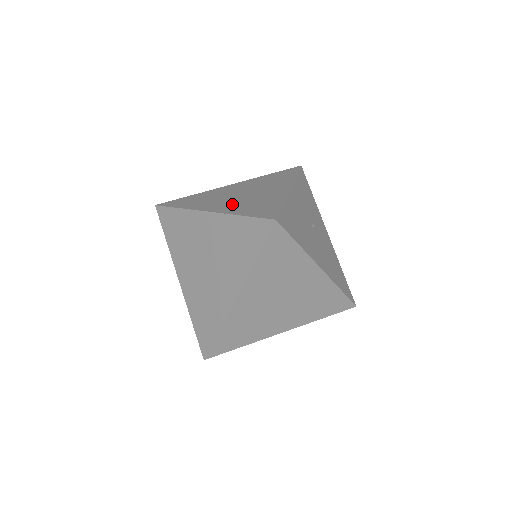
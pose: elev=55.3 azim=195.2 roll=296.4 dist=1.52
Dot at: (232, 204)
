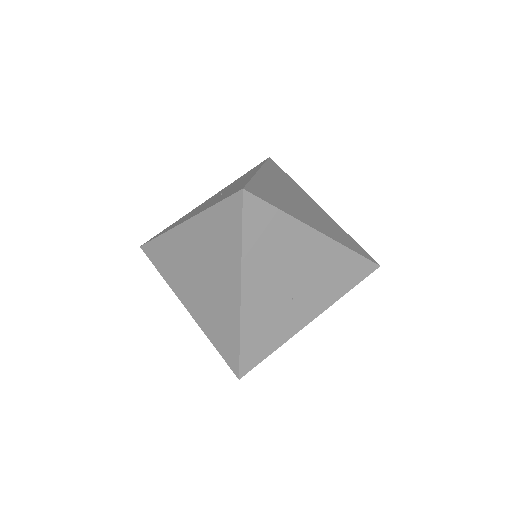
Dot at: (321, 224)
